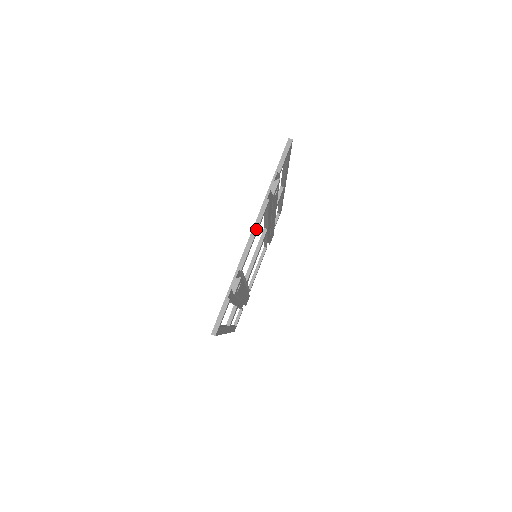
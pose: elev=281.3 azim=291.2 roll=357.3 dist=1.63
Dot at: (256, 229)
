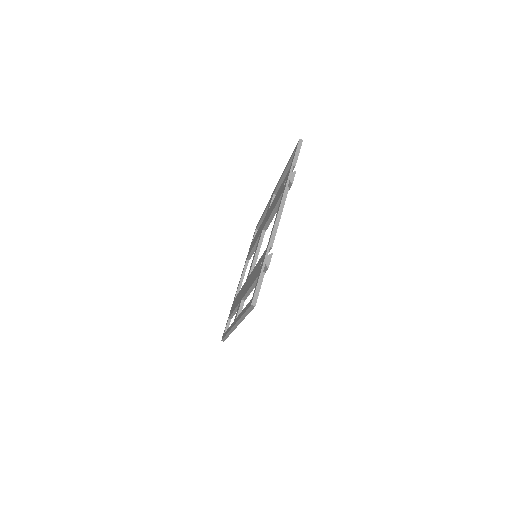
Dot at: (281, 212)
